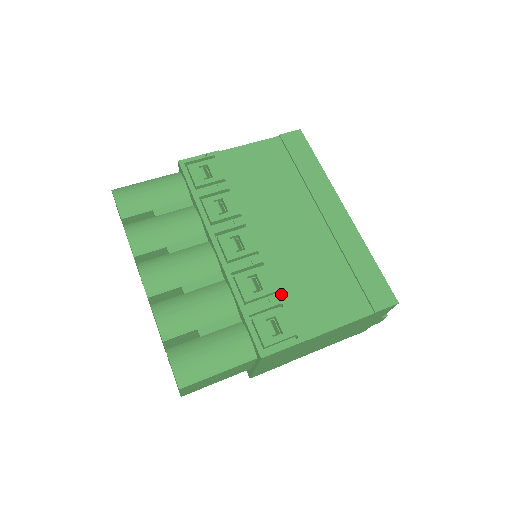
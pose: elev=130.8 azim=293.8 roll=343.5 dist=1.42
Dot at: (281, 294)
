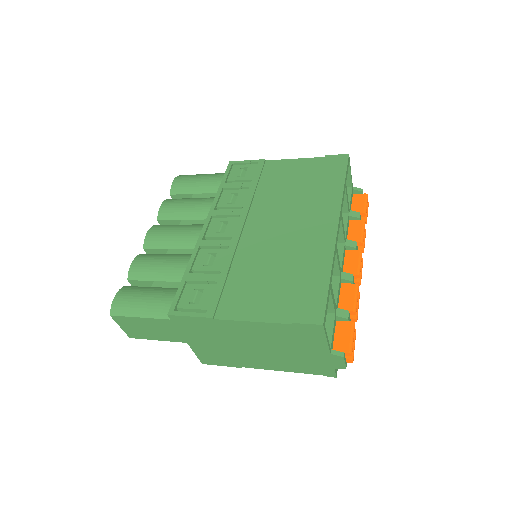
Dot at: (222, 275)
